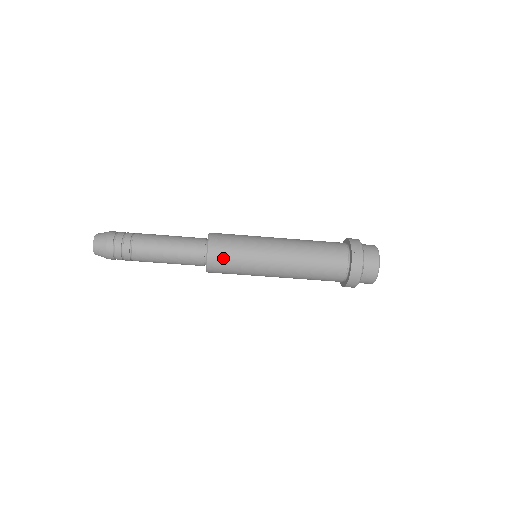
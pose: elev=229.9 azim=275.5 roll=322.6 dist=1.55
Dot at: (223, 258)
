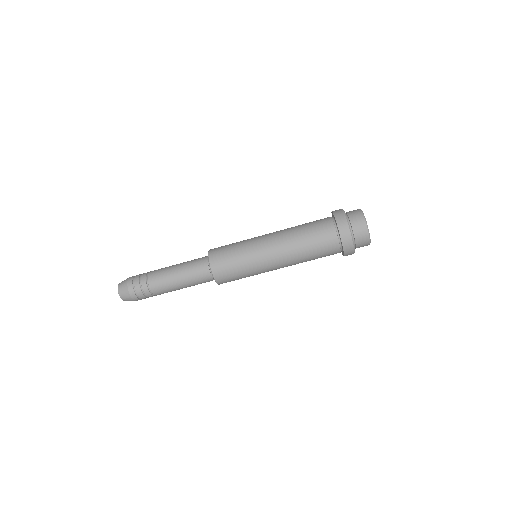
Dot at: (222, 251)
